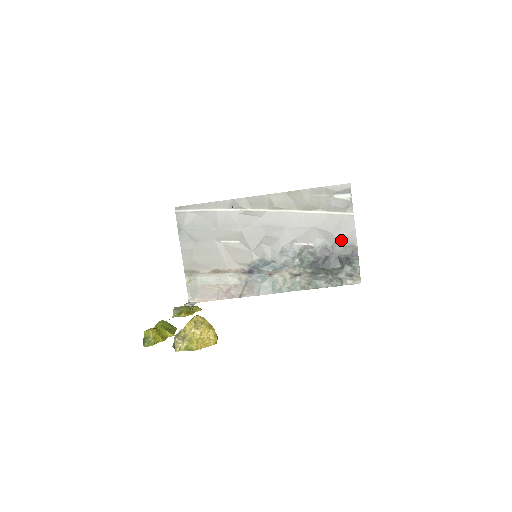
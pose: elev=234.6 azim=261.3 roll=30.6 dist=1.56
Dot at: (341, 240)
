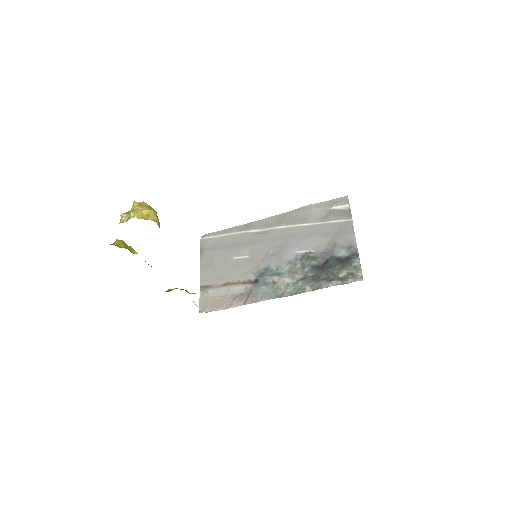
Dot at: (341, 243)
